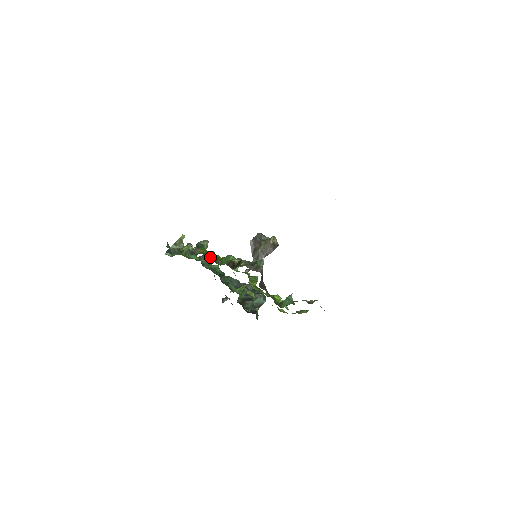
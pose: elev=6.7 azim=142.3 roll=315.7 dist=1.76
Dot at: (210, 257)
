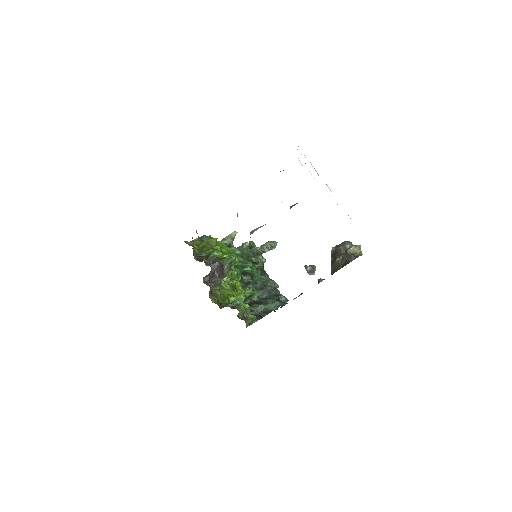
Dot at: (199, 249)
